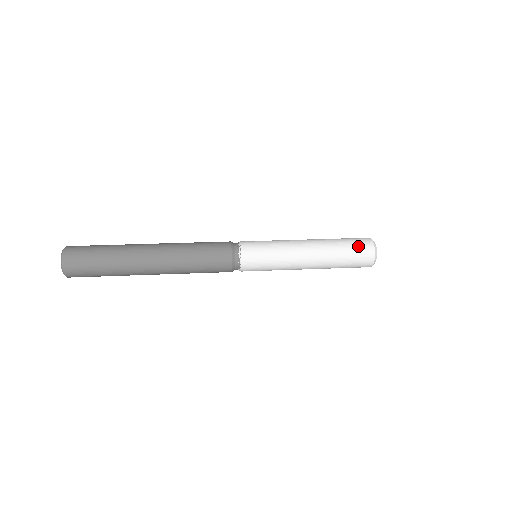
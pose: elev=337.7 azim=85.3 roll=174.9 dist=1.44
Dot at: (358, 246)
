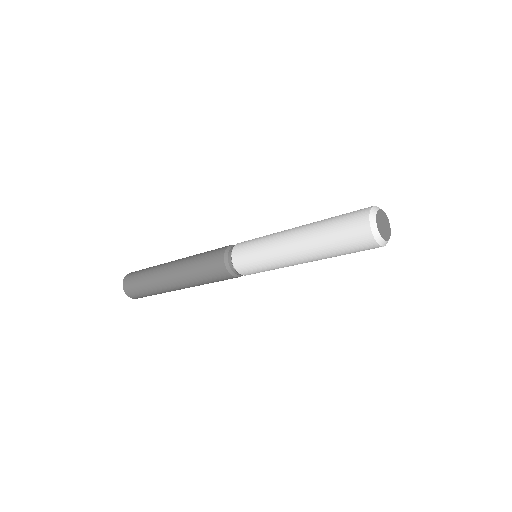
Dot at: (349, 216)
